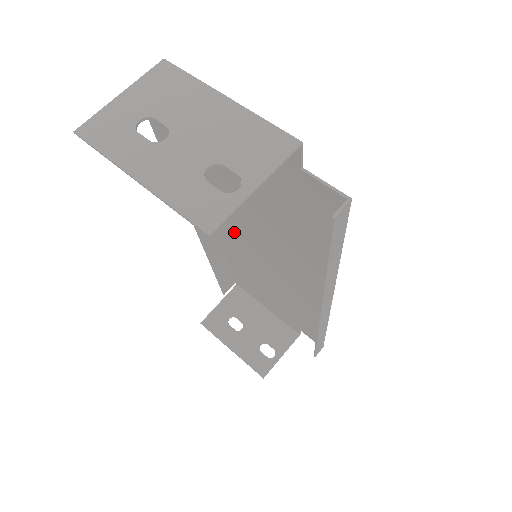
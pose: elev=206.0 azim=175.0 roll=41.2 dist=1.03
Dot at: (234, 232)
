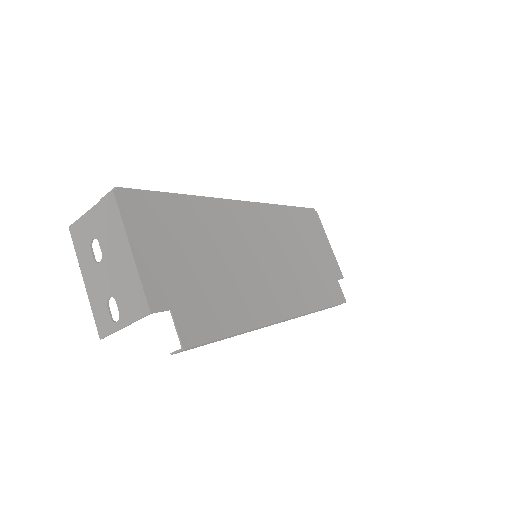
Dot at: (253, 225)
